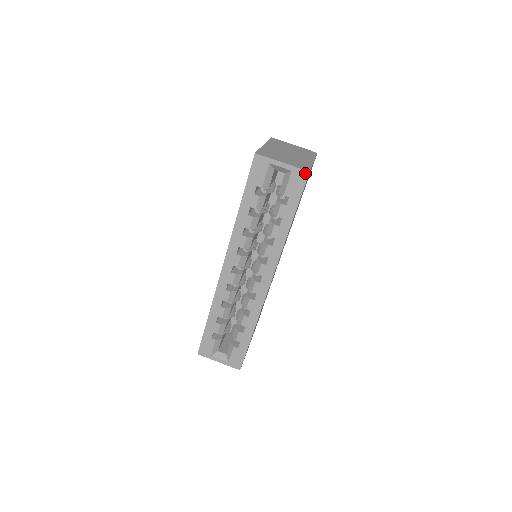
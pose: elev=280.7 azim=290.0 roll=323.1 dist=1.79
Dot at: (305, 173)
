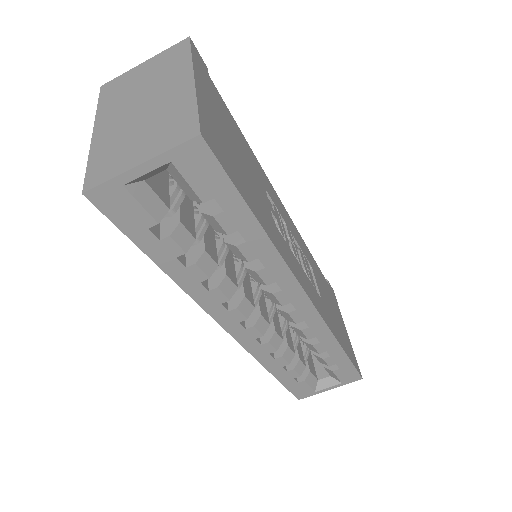
Dot at: (195, 144)
